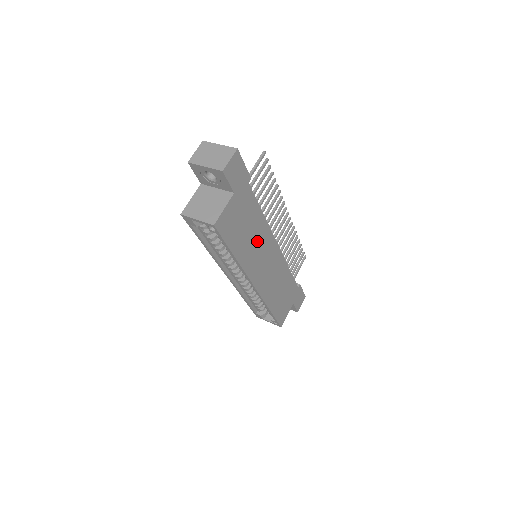
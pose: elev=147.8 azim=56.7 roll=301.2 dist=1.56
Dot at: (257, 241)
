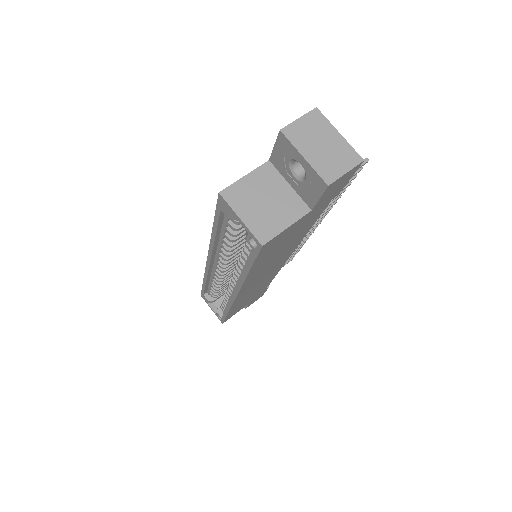
Dot at: (279, 256)
